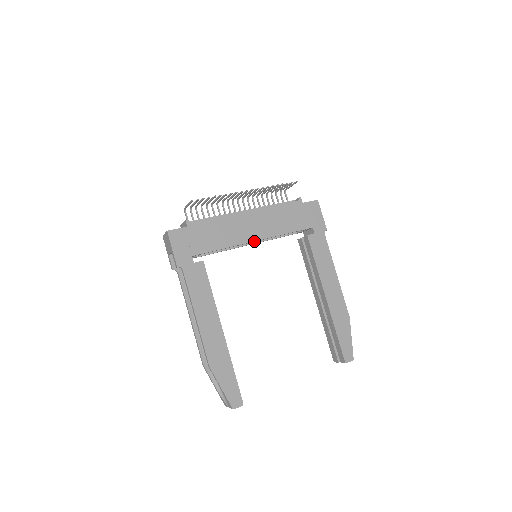
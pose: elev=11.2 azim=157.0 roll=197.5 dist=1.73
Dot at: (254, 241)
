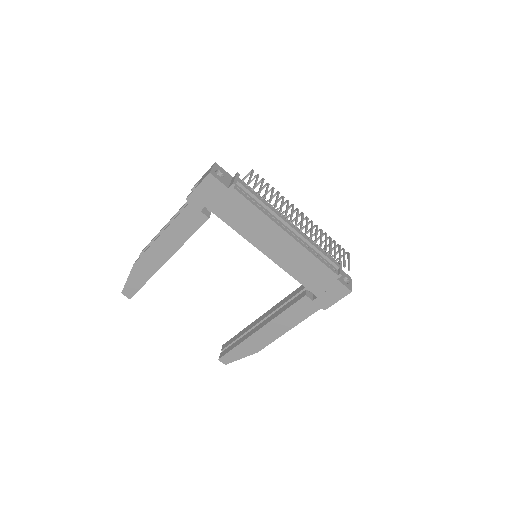
Dot at: (263, 252)
